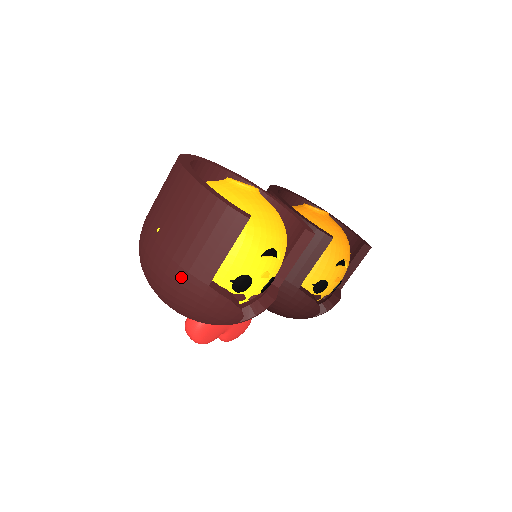
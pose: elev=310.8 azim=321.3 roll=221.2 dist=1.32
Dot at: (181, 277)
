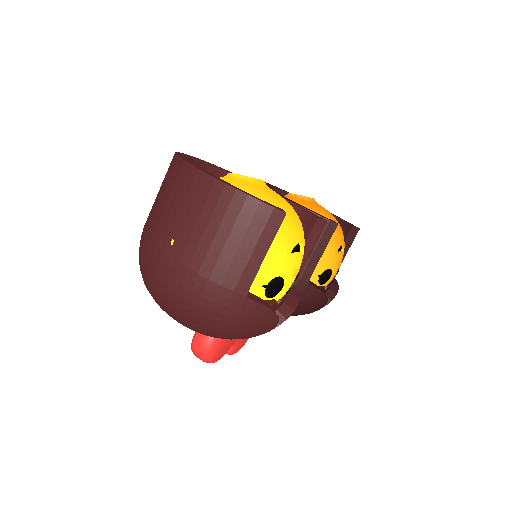
Dot at: (212, 292)
